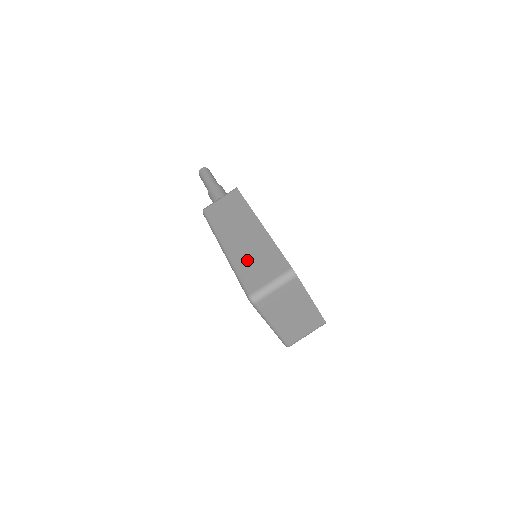
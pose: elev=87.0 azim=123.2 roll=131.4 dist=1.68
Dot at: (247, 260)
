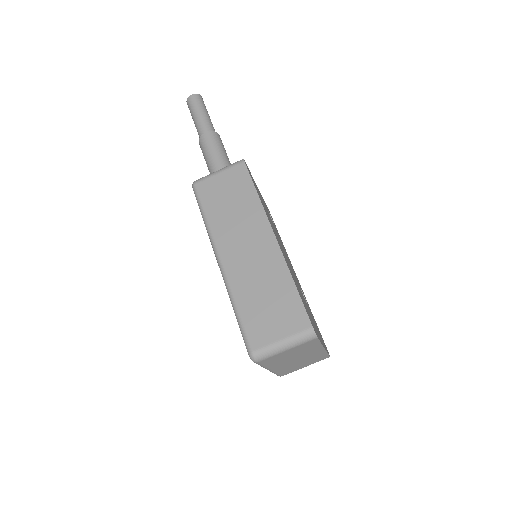
Dot at: (251, 293)
